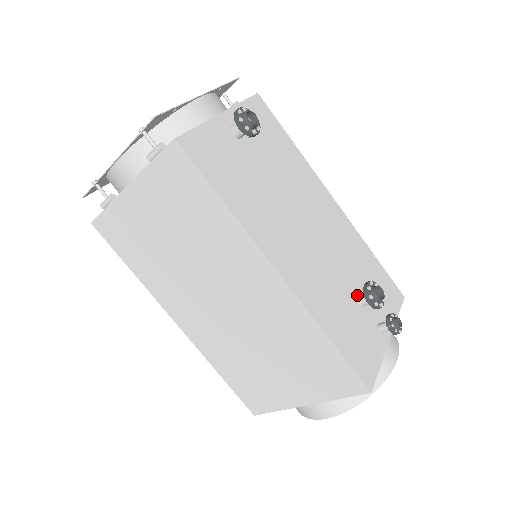
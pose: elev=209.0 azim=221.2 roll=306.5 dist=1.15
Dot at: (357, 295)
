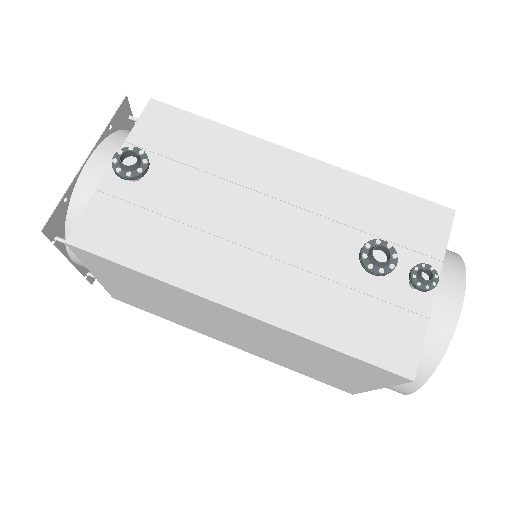
Dot at: occluded
